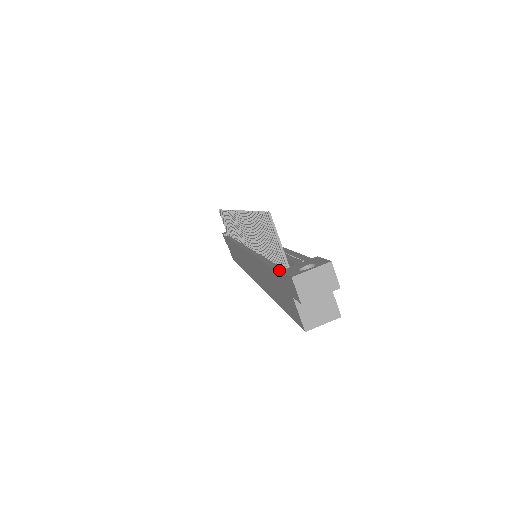
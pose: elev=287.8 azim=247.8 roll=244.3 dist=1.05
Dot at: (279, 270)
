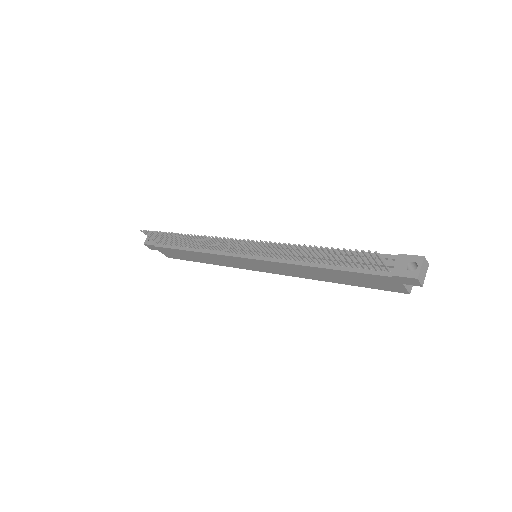
Dot at: (375, 273)
